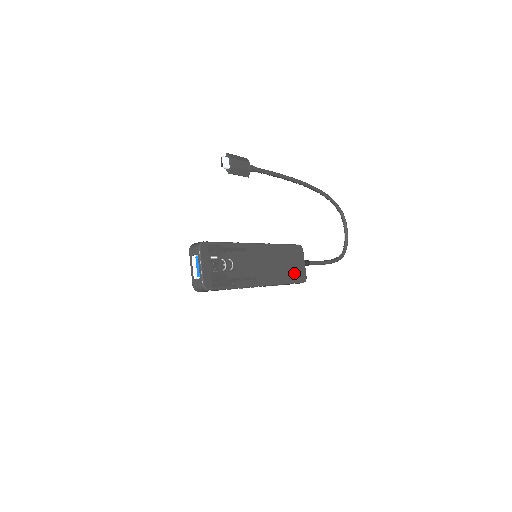
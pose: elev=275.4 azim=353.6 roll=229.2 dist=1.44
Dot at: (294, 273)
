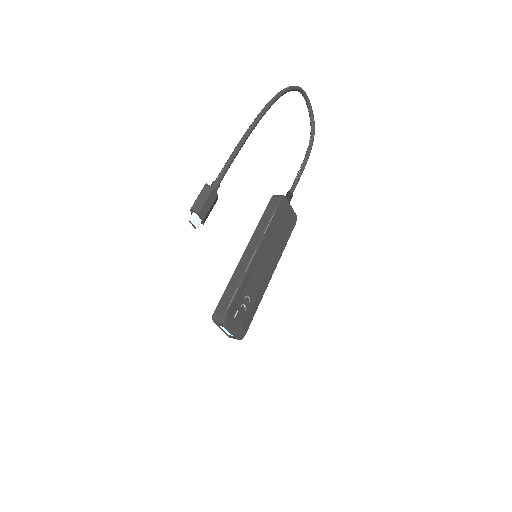
Dot at: (287, 228)
